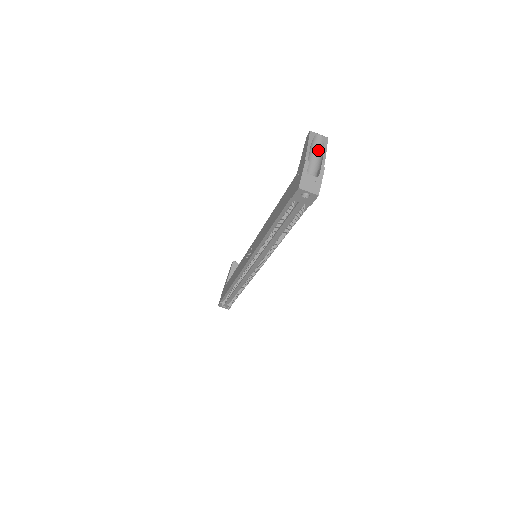
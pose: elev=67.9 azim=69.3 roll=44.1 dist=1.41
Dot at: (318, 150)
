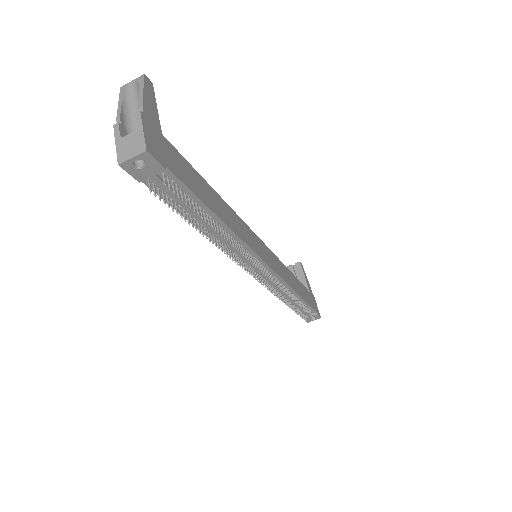
Dot at: (138, 99)
